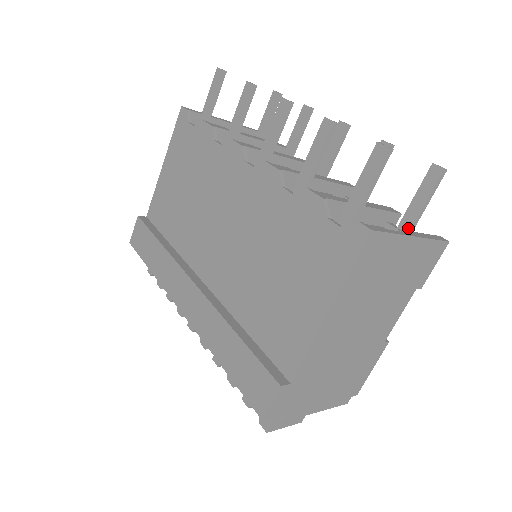
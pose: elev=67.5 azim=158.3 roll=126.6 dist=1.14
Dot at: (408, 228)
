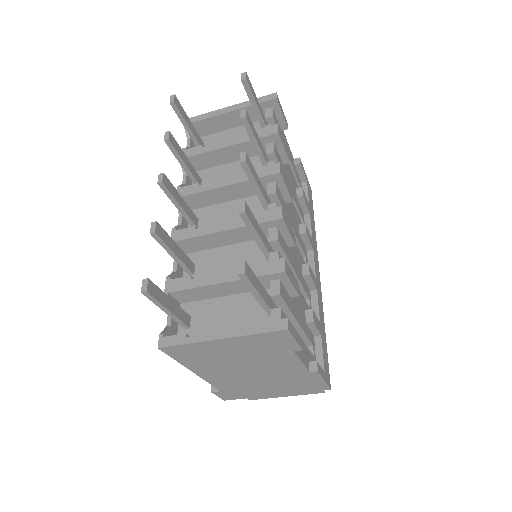
Dot at: (261, 304)
